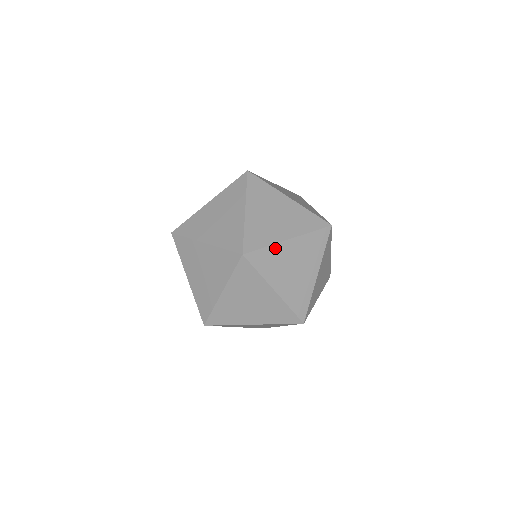
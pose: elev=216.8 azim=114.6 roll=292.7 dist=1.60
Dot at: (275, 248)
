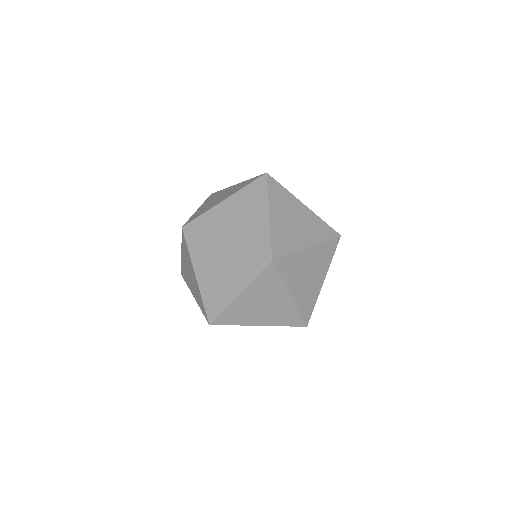
Dot at: (232, 306)
